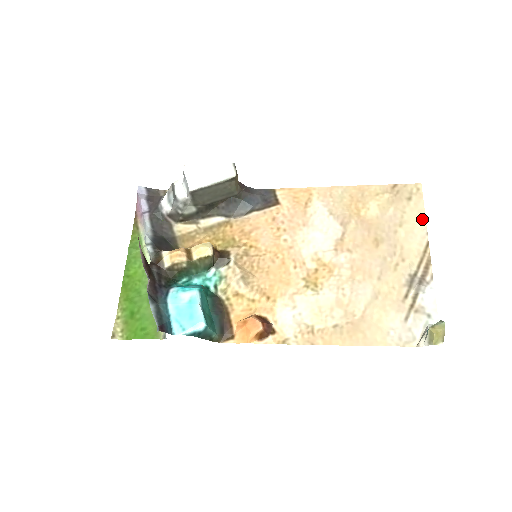
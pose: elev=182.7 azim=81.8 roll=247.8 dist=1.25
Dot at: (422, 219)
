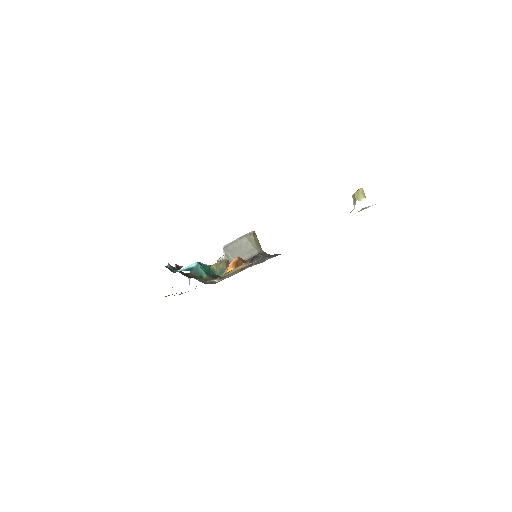
Dot at: occluded
